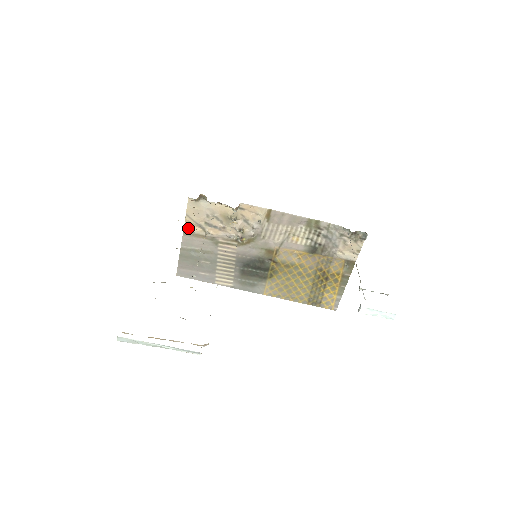
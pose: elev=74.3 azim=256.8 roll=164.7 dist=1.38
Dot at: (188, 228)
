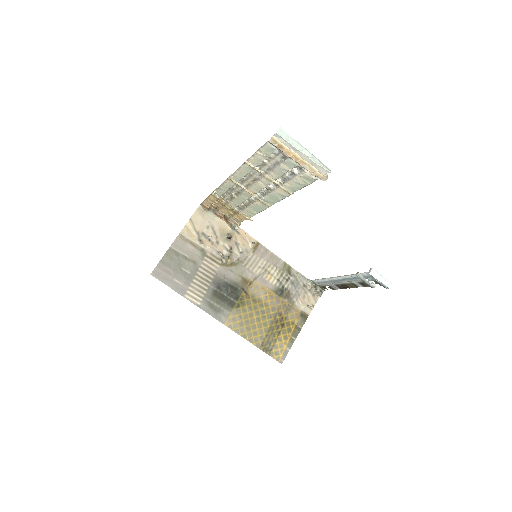
Dot at: (186, 231)
